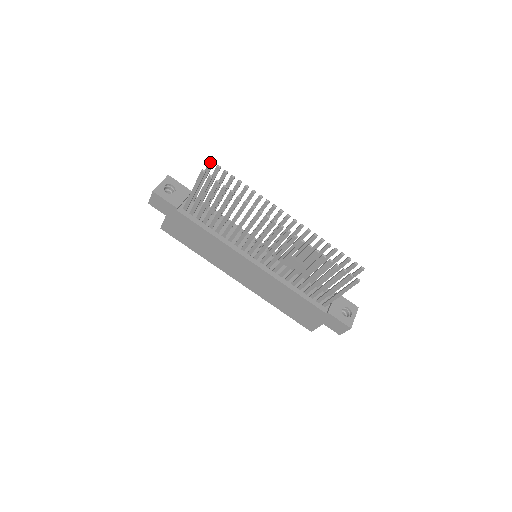
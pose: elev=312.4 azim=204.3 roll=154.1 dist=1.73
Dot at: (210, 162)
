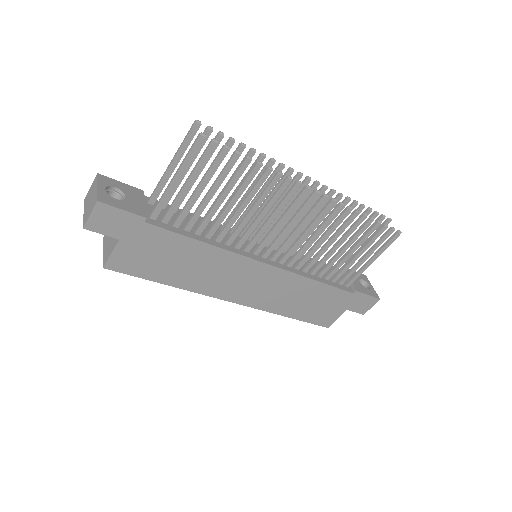
Dot at: (196, 123)
